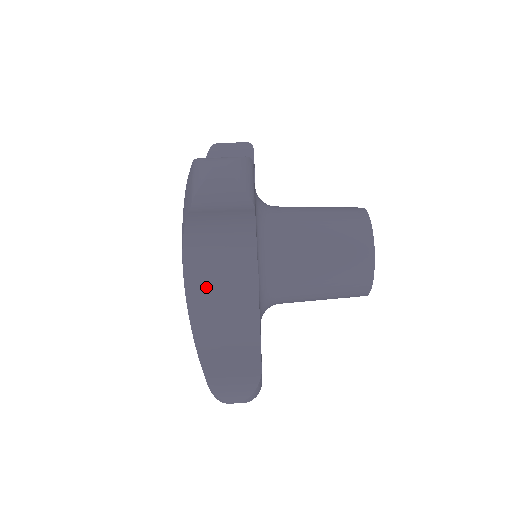
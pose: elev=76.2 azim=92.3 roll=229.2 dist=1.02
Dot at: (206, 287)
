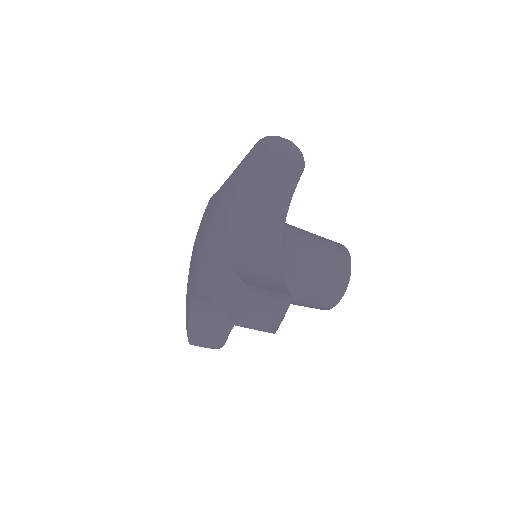
Dot at: (212, 301)
